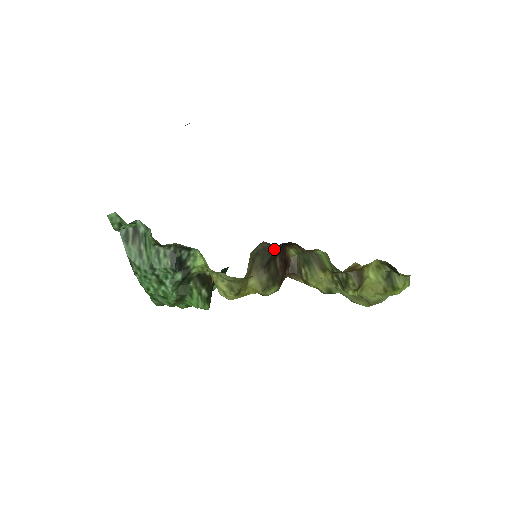
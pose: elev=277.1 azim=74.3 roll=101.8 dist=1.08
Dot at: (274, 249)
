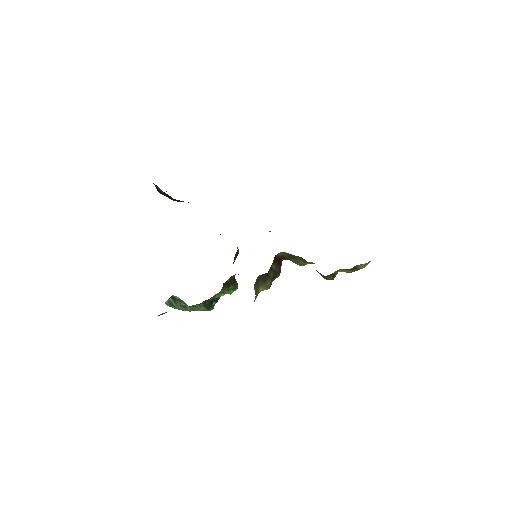
Dot at: occluded
